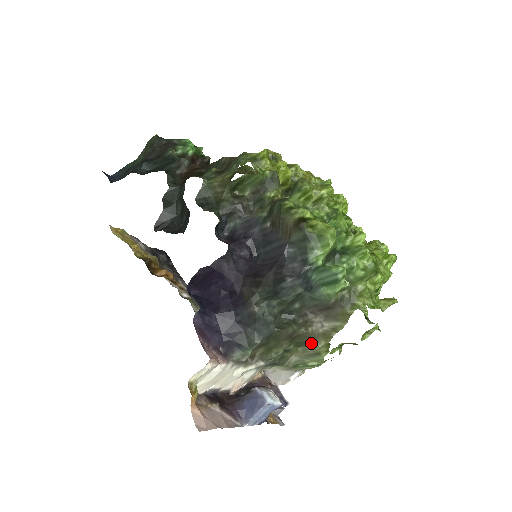
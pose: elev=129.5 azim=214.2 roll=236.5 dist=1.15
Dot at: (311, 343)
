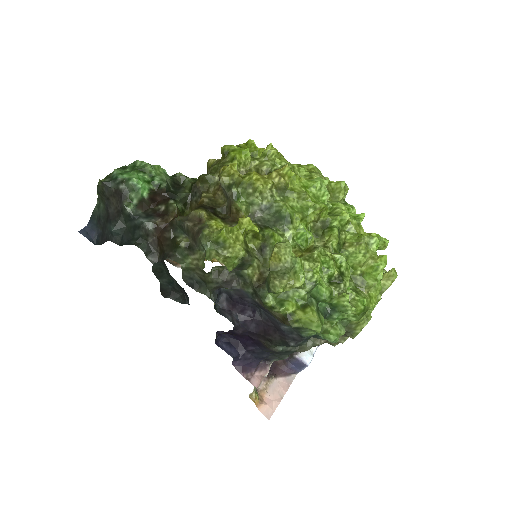
Dot at: occluded
